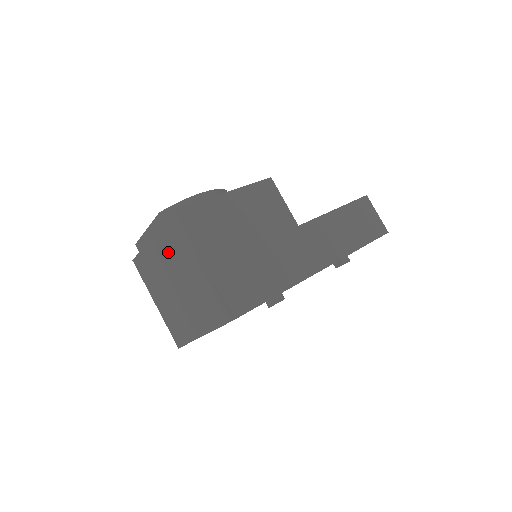
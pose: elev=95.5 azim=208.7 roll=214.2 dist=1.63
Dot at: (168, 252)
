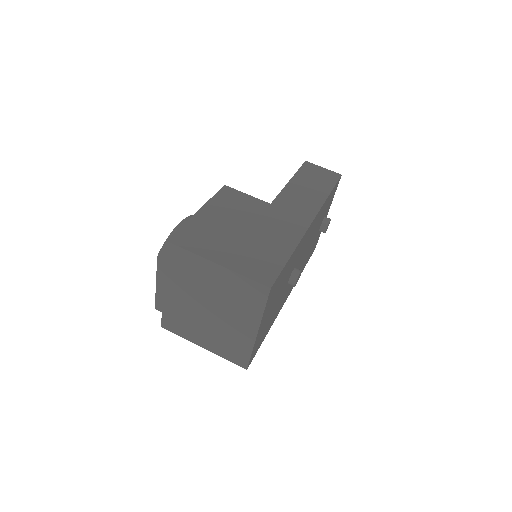
Dot at: (184, 284)
